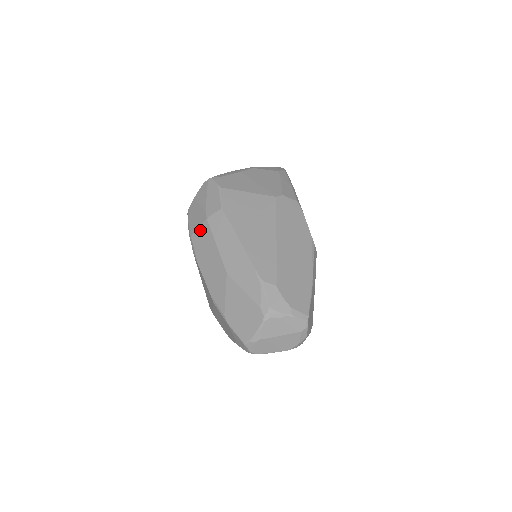
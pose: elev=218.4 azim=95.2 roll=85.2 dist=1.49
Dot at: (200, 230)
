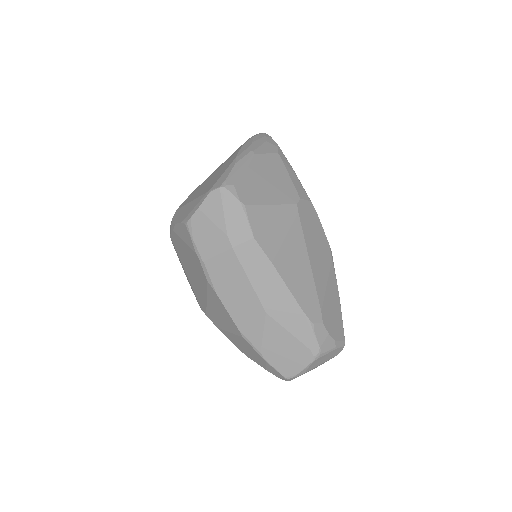
Dot at: (221, 258)
